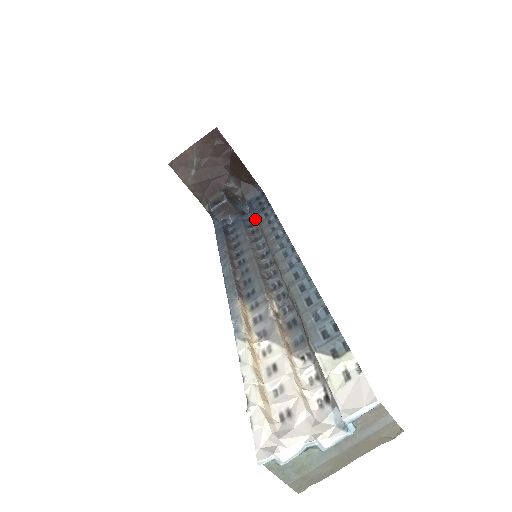
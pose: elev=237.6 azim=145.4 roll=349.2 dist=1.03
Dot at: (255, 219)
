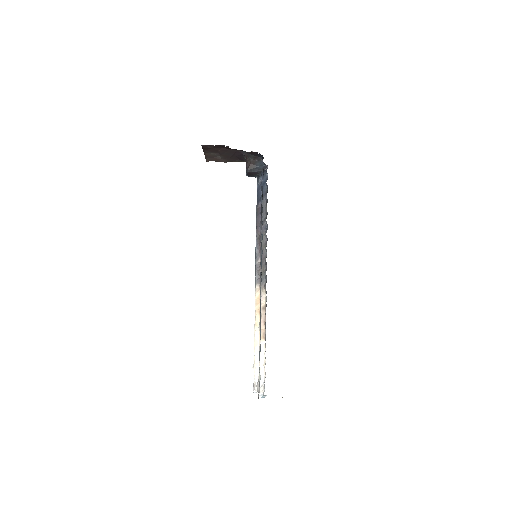
Dot at: occluded
